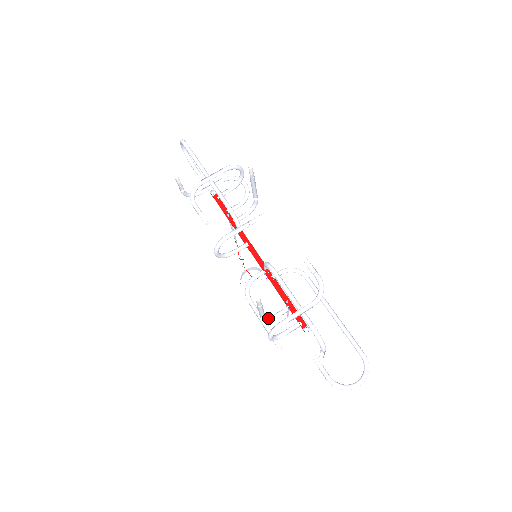
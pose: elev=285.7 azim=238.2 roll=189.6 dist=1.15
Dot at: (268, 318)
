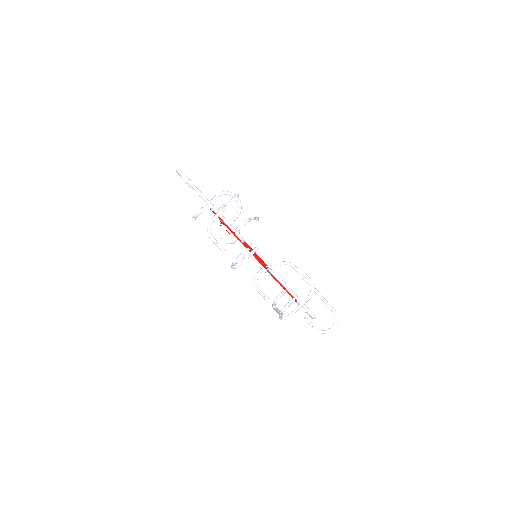
Dot at: (275, 303)
